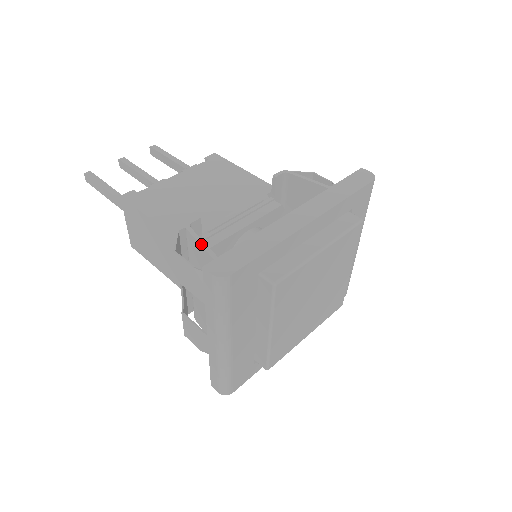
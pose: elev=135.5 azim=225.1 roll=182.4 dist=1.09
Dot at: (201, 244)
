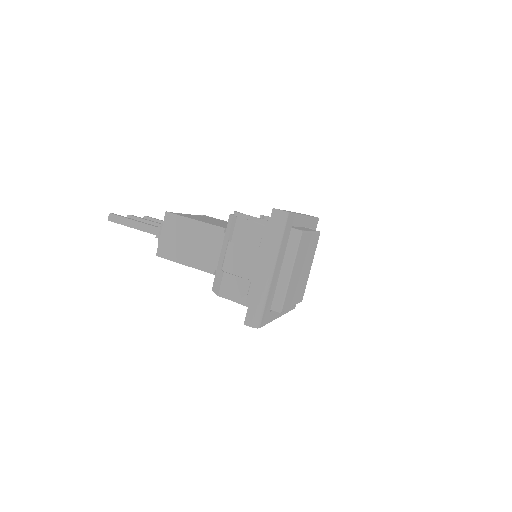
Dot at: (252, 216)
